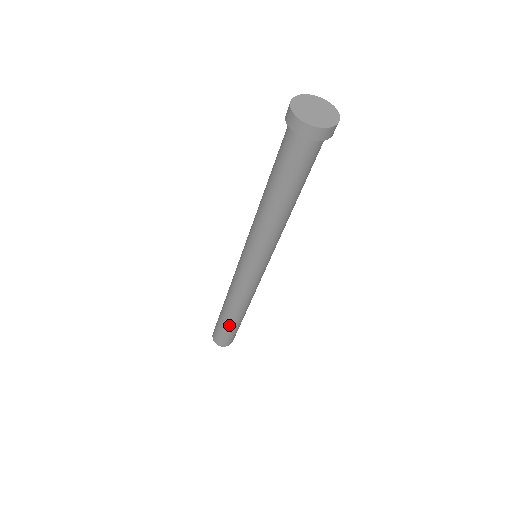
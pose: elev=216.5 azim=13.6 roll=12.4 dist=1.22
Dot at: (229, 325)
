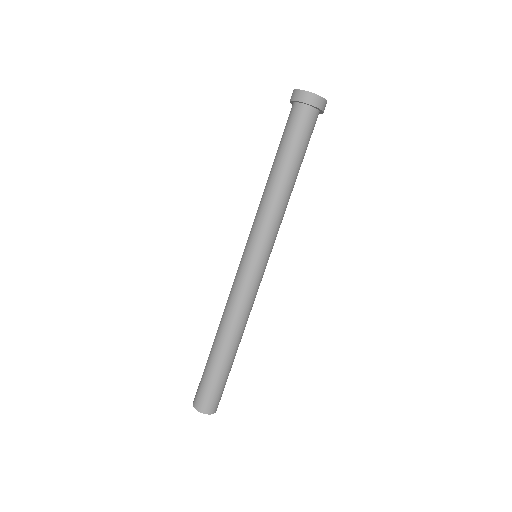
Dot at: (211, 361)
